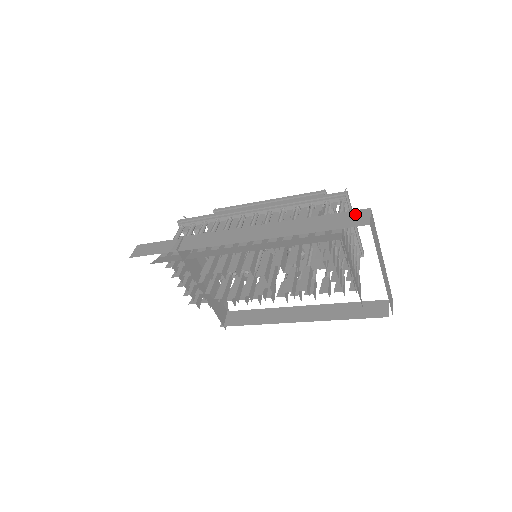
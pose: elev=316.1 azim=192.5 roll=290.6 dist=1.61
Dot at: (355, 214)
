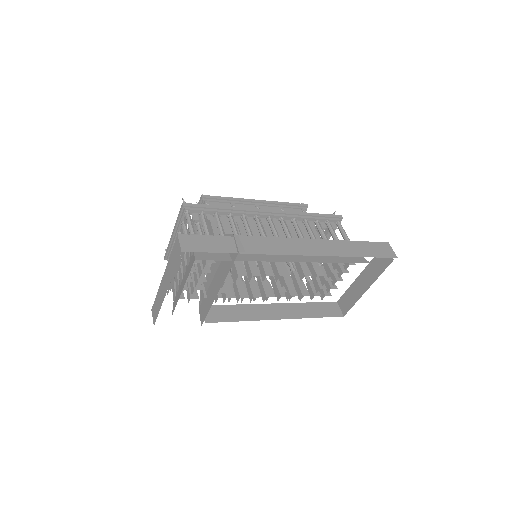
Dot at: (382, 246)
